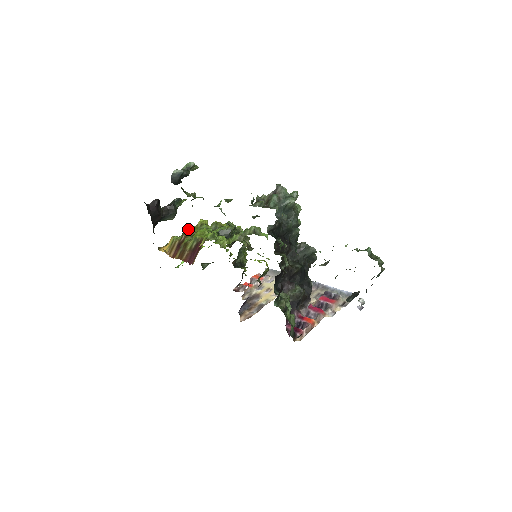
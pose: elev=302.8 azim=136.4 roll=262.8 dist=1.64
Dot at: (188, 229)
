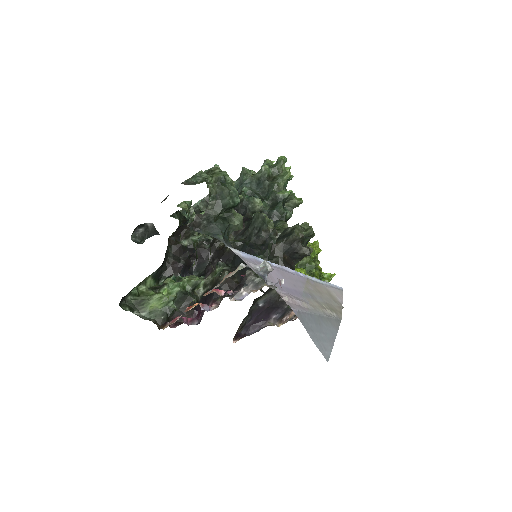
Dot at: occluded
